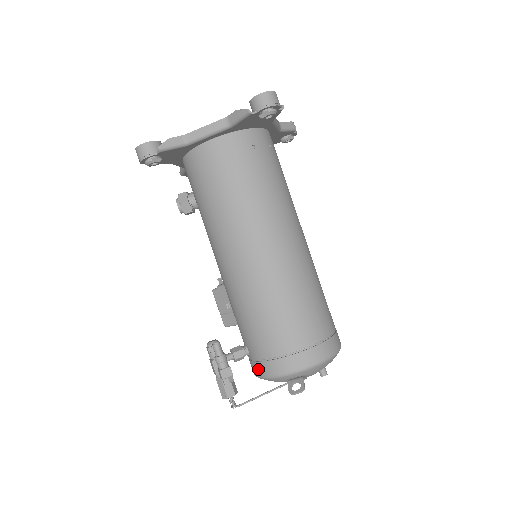
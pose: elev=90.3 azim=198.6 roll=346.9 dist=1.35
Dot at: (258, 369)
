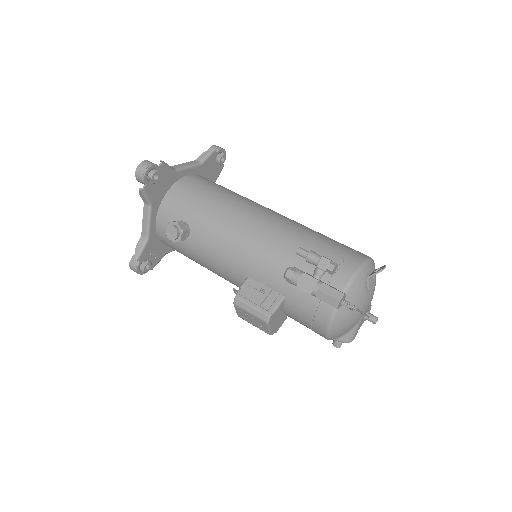
Dot at: (340, 280)
